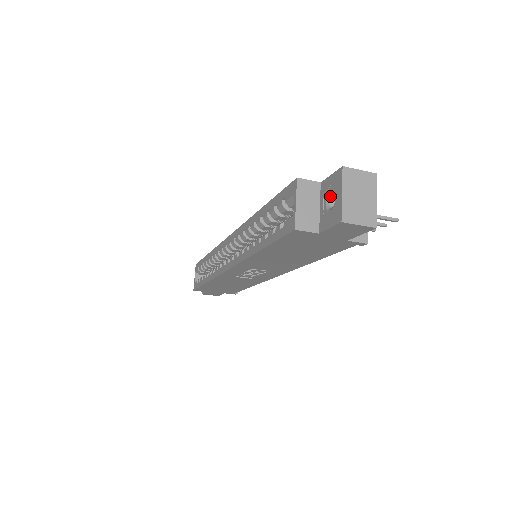
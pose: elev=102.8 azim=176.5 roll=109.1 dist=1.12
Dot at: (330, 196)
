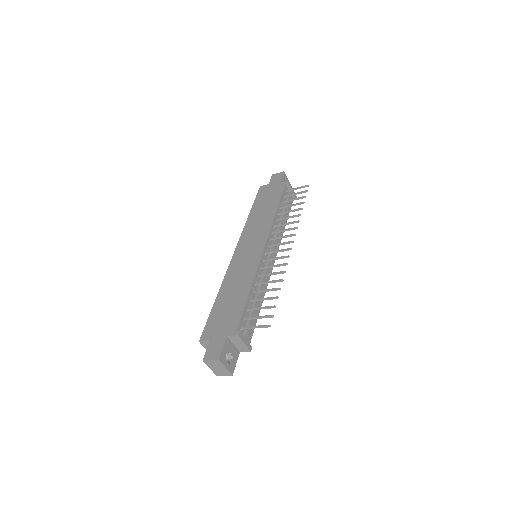
Dot at: occluded
